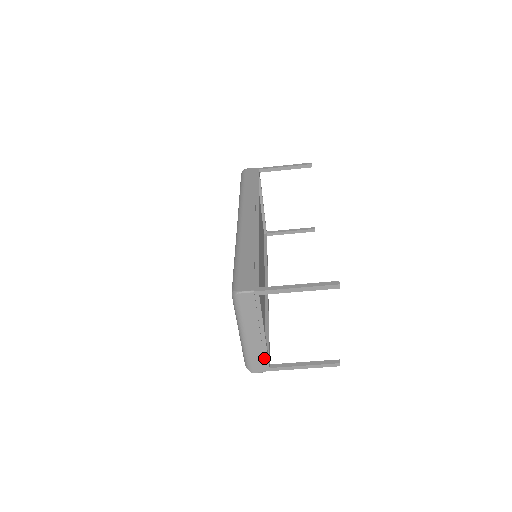
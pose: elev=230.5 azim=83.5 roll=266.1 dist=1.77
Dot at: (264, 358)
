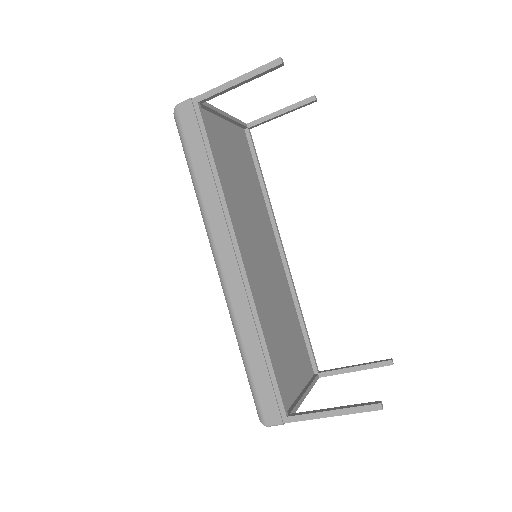
Dot at: occluded
